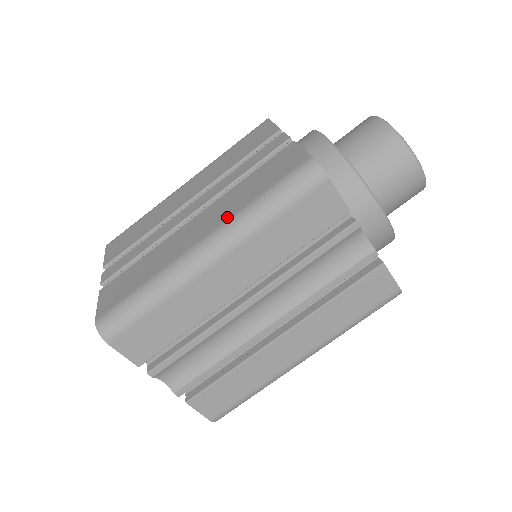
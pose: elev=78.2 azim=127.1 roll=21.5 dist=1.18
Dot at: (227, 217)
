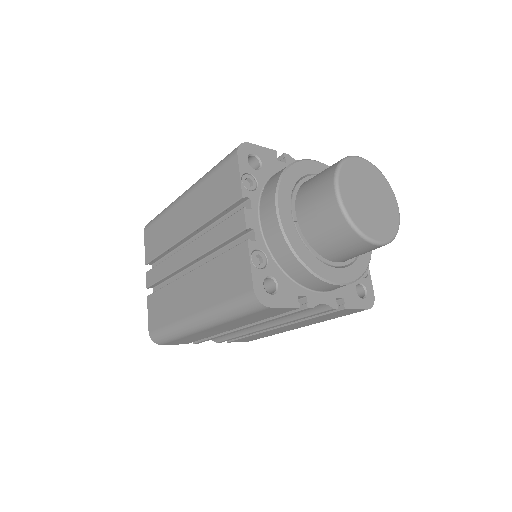
Dot at: (205, 305)
